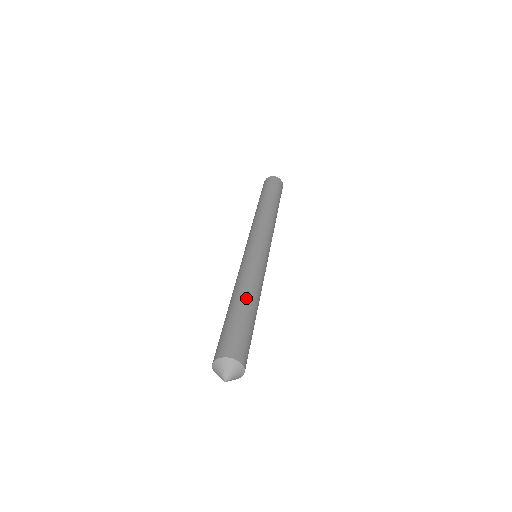
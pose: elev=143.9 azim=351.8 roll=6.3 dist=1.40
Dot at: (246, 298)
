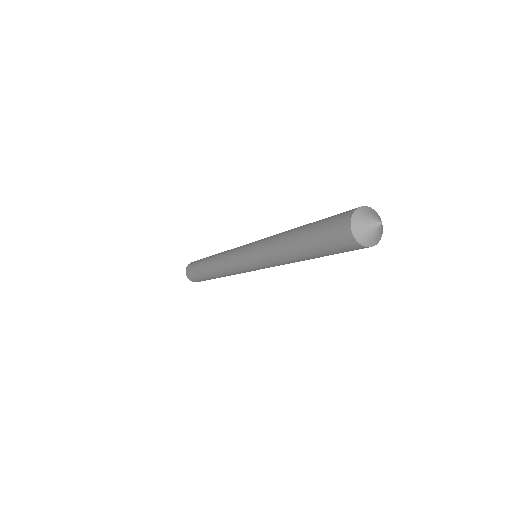
Dot at: occluded
